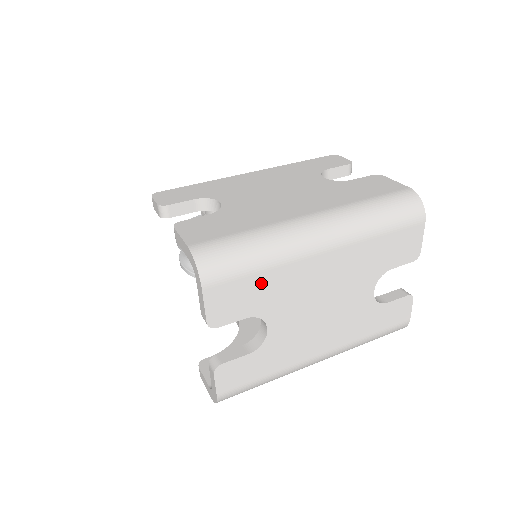
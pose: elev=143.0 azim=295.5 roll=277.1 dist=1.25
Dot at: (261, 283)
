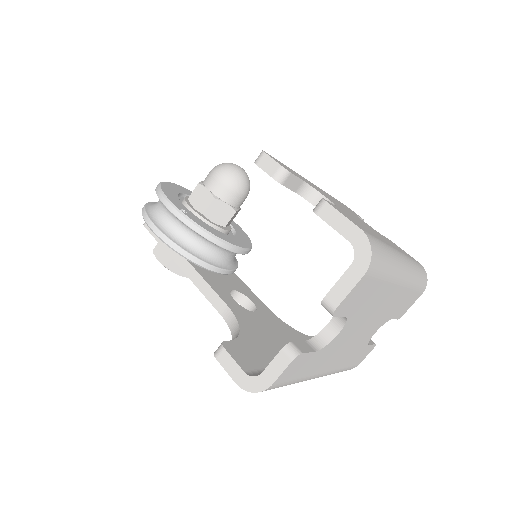
Dot at: (373, 291)
